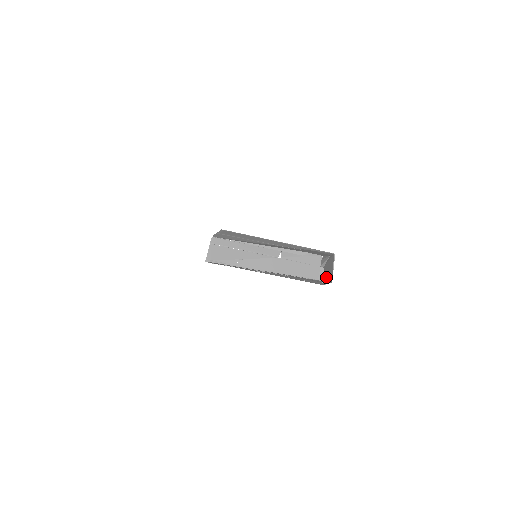
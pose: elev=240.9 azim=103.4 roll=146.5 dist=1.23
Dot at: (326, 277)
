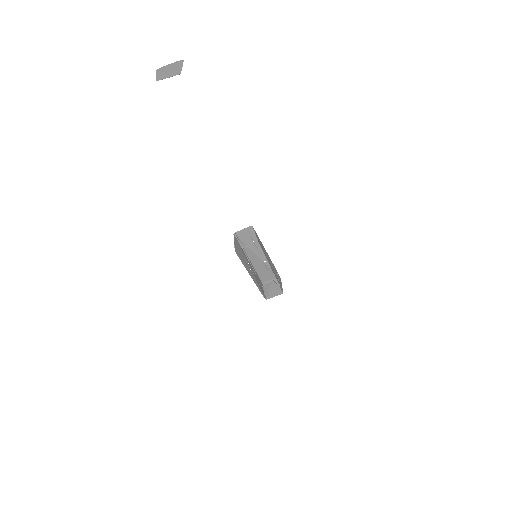
Dot at: (268, 289)
